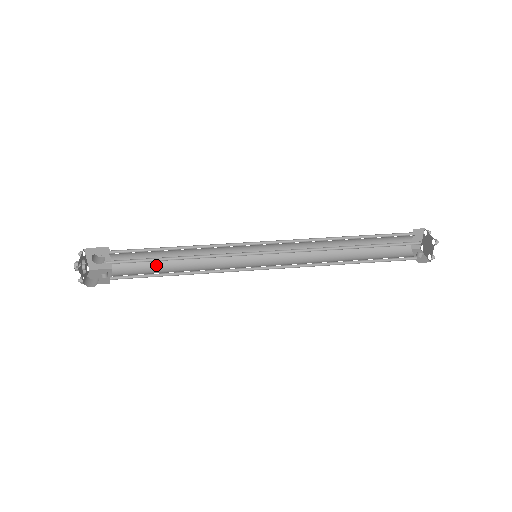
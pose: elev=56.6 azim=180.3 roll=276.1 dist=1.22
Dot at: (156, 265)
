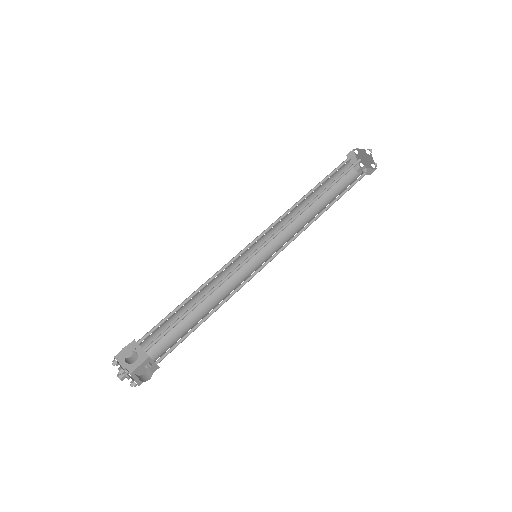
Dot at: (183, 325)
